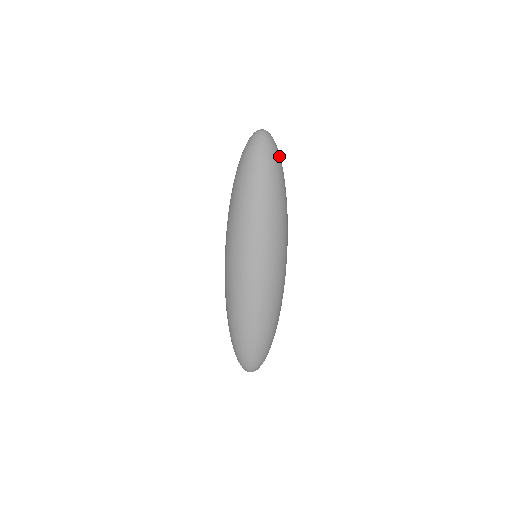
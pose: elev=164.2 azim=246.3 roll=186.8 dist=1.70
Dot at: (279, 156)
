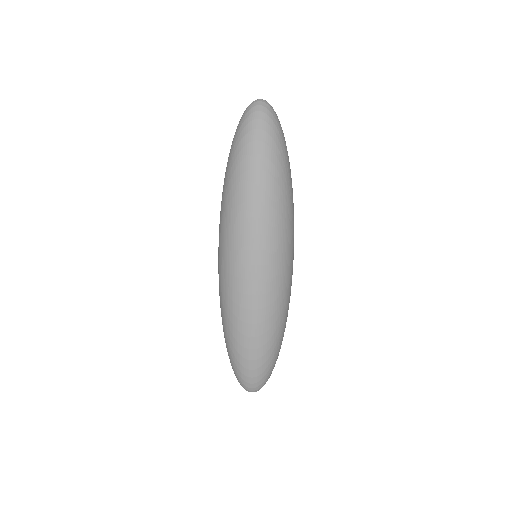
Dot at: (283, 133)
